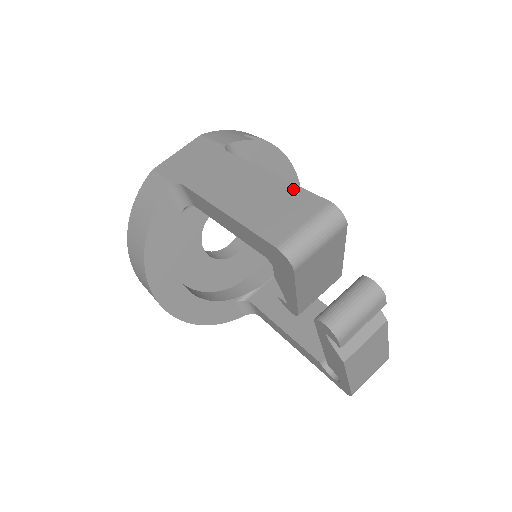
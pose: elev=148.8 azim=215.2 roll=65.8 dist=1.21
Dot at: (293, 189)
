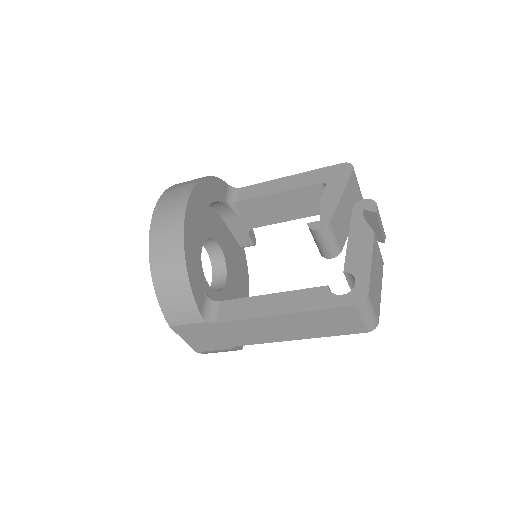
Dot at: occluded
